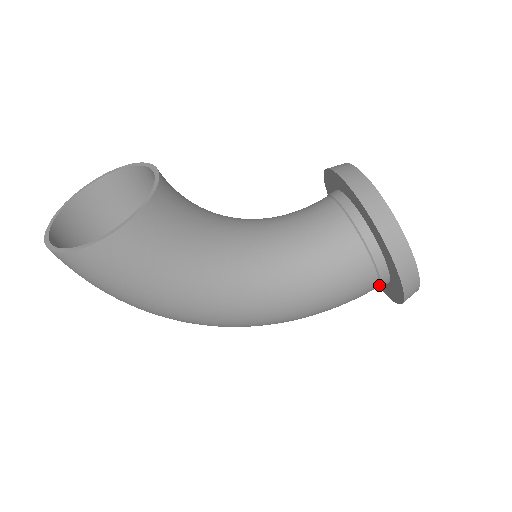
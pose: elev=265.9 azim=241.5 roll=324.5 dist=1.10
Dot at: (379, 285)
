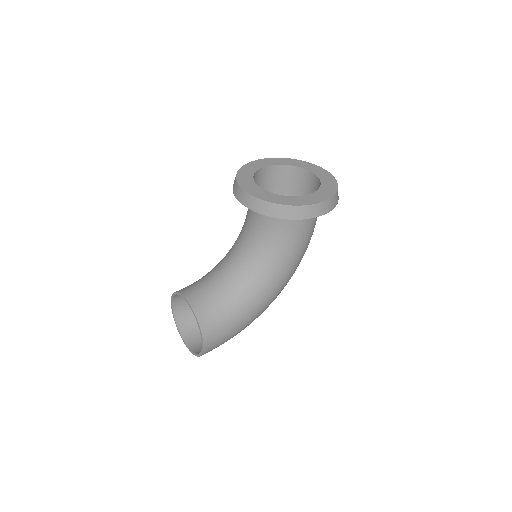
Dot at: occluded
